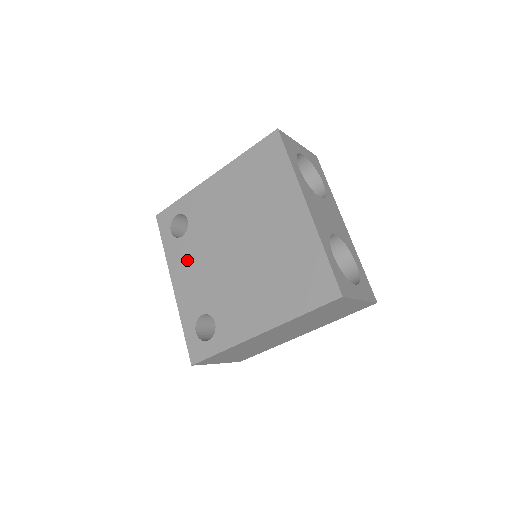
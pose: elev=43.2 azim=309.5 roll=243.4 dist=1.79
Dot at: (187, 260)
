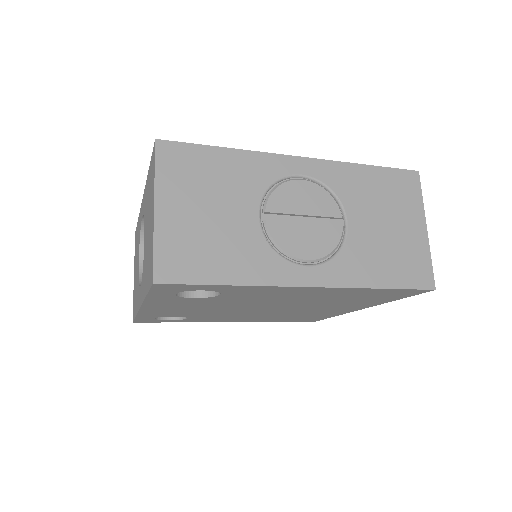
Dot at: (185, 305)
